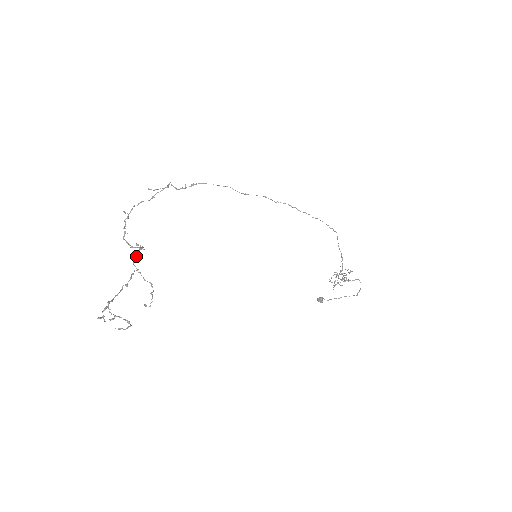
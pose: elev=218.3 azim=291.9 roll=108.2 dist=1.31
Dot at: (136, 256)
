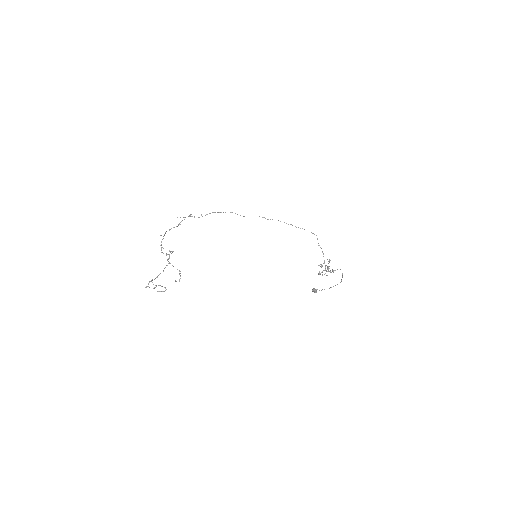
Dot at: (169, 256)
